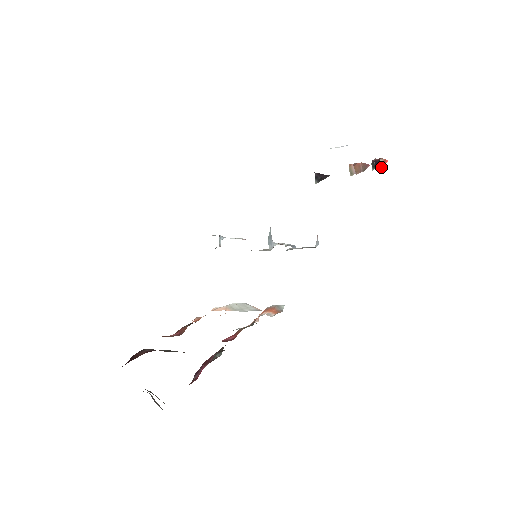
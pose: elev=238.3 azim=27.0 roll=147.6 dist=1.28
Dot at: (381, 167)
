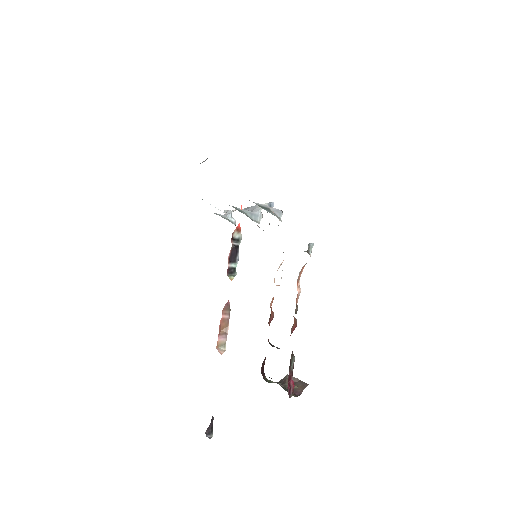
Dot at: (240, 237)
